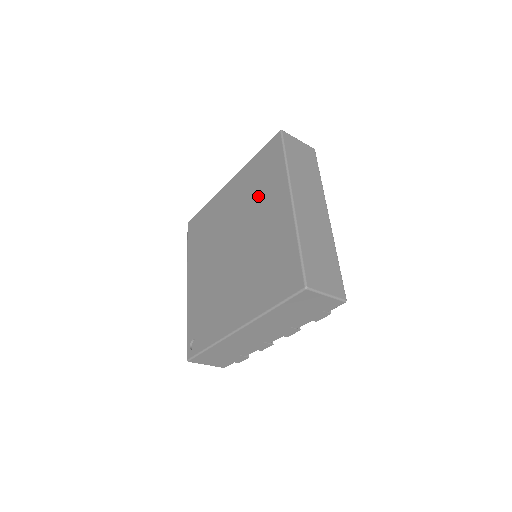
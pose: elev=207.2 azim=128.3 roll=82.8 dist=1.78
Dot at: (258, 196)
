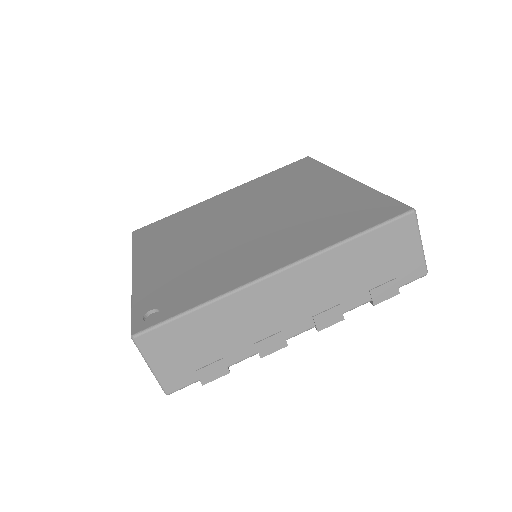
Dot at: (285, 187)
